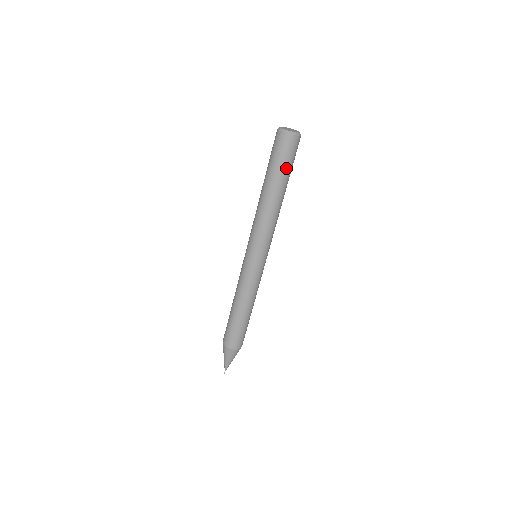
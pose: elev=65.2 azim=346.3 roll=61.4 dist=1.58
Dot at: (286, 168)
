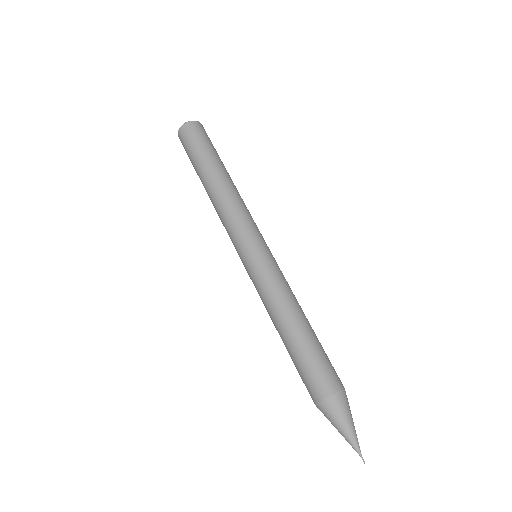
Dot at: (214, 150)
